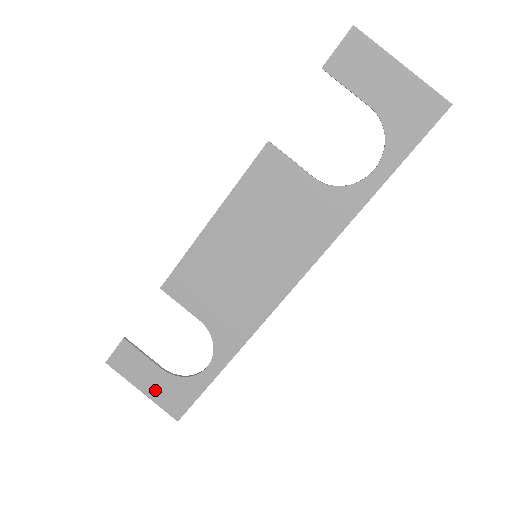
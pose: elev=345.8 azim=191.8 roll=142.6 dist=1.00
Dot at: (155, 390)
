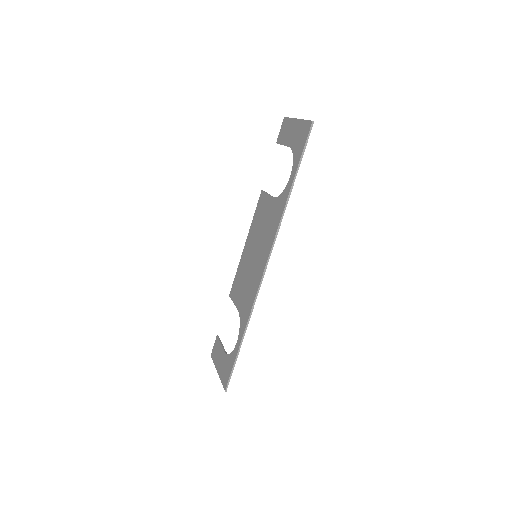
Dot at: (221, 369)
